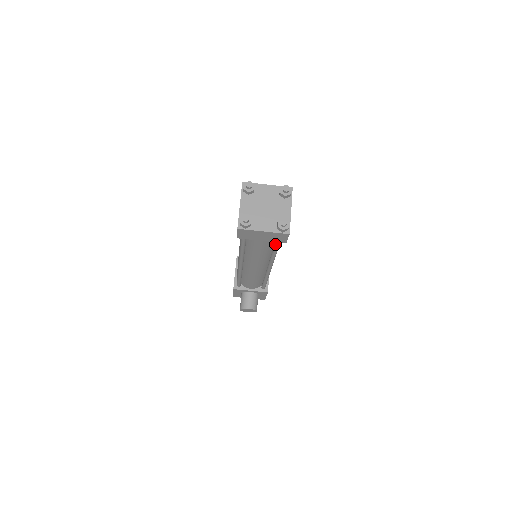
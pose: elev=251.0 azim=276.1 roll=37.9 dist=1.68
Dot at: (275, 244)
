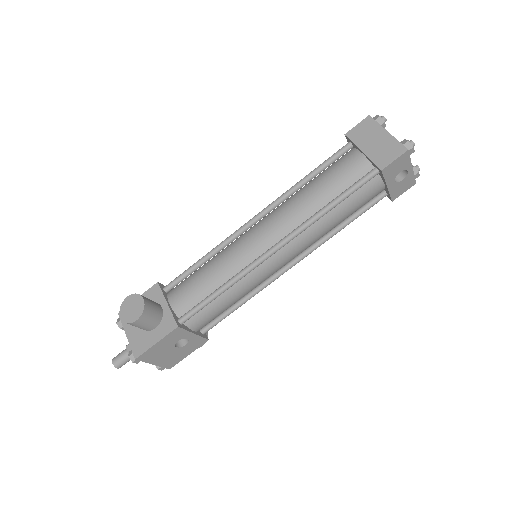
Dot at: (355, 183)
